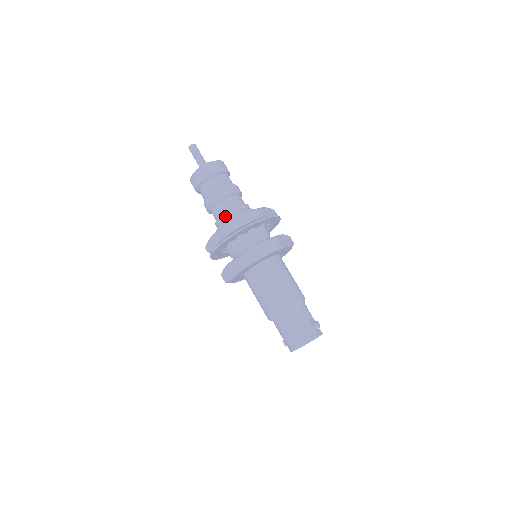
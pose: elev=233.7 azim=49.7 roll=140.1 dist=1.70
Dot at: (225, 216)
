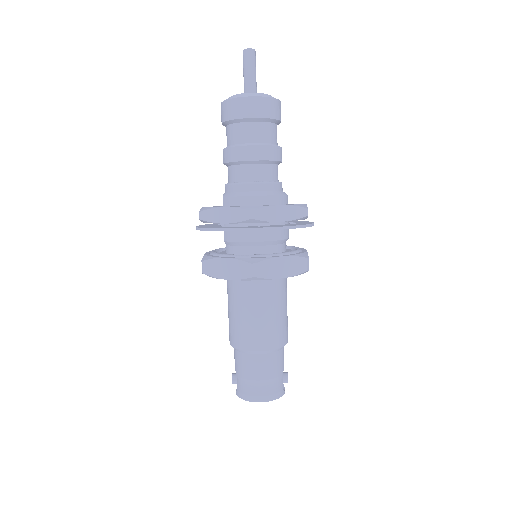
Dot at: (254, 187)
